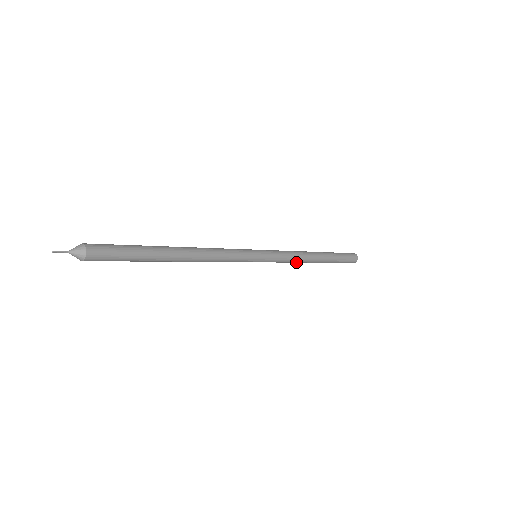
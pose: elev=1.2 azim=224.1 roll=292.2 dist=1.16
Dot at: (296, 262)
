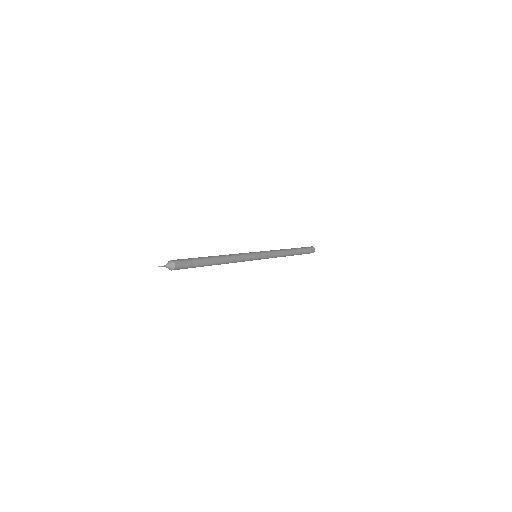
Dot at: occluded
